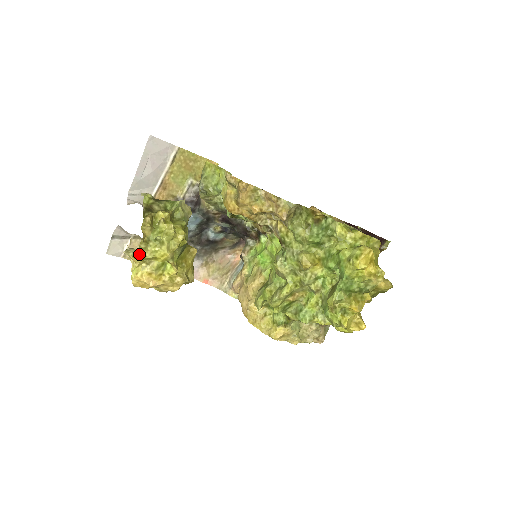
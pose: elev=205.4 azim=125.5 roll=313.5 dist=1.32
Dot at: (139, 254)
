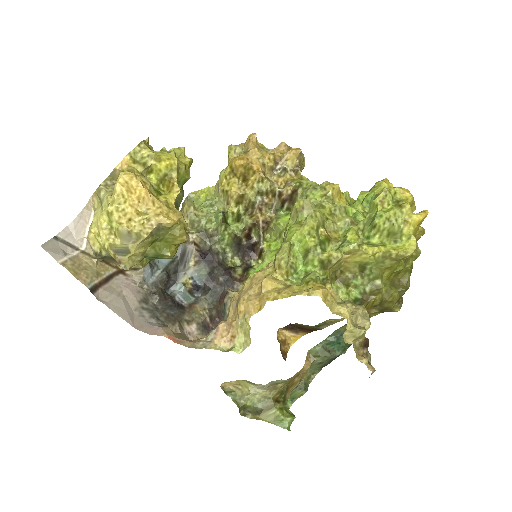
Dot at: (140, 150)
